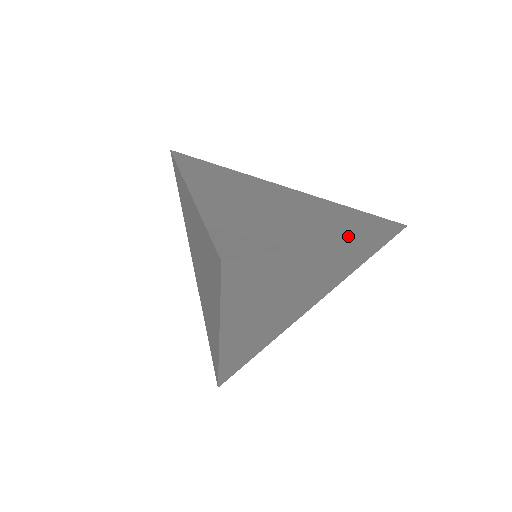
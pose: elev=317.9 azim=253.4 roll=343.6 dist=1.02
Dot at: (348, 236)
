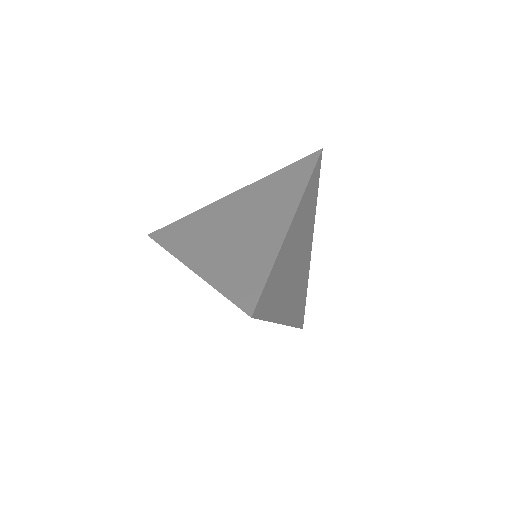
Dot at: (295, 211)
